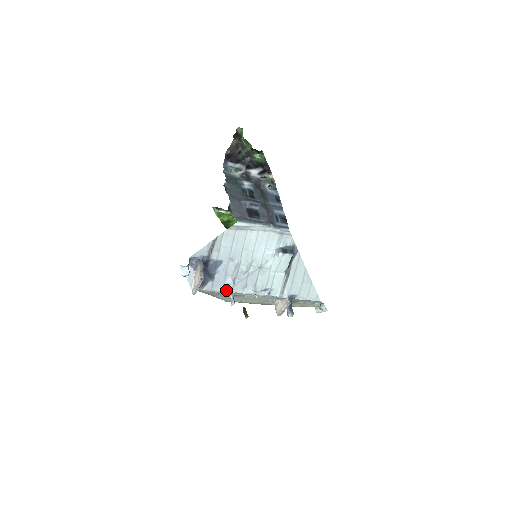
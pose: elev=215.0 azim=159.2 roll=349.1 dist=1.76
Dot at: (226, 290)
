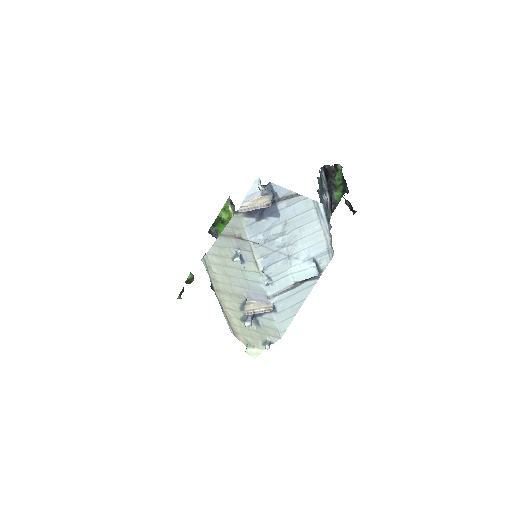
Dot at: (254, 240)
